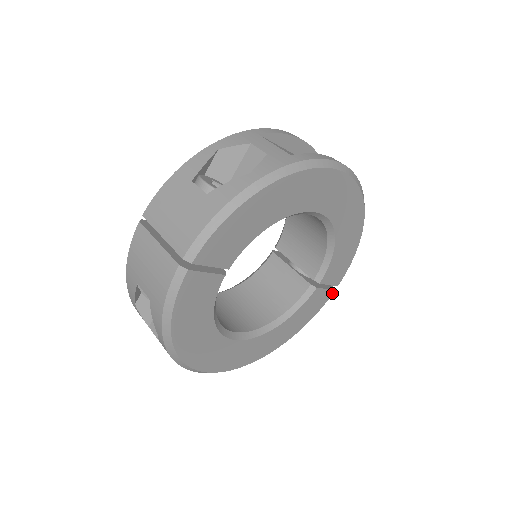
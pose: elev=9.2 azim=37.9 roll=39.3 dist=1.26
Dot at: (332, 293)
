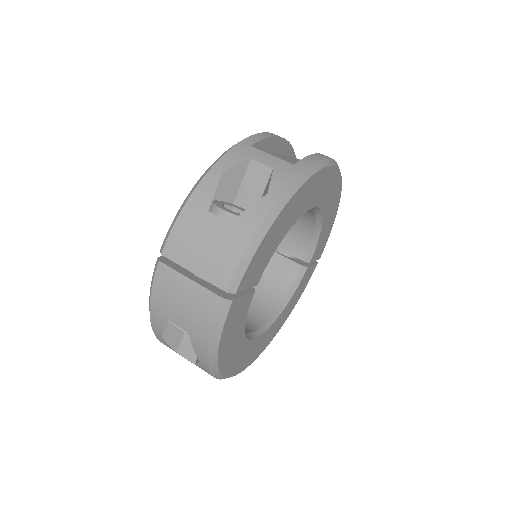
Dot at: occluded
